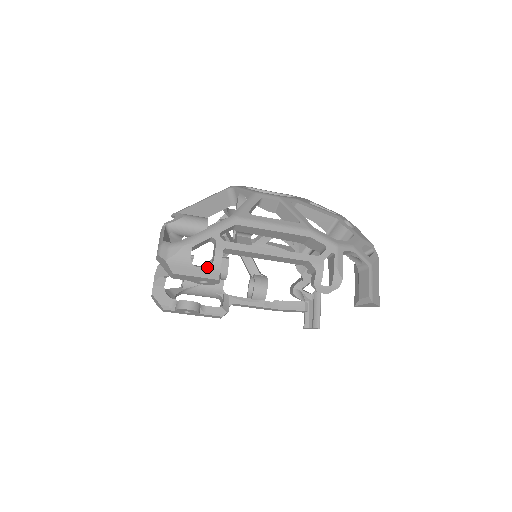
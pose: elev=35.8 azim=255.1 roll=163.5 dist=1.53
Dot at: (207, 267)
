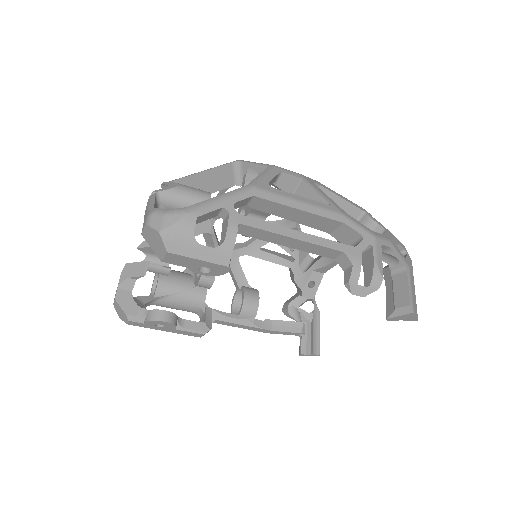
Dot at: (215, 247)
